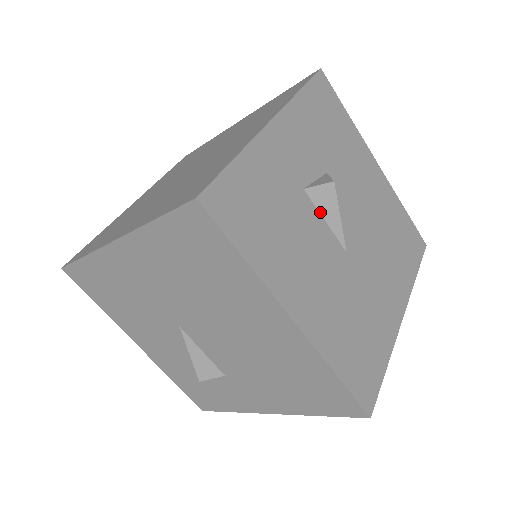
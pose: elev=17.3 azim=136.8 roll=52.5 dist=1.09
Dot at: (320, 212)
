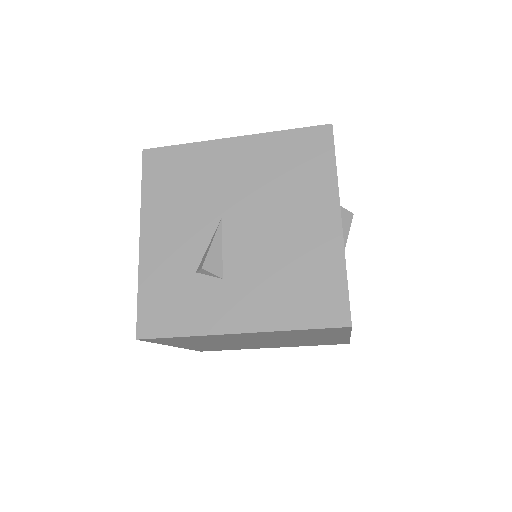
Dot at: occluded
